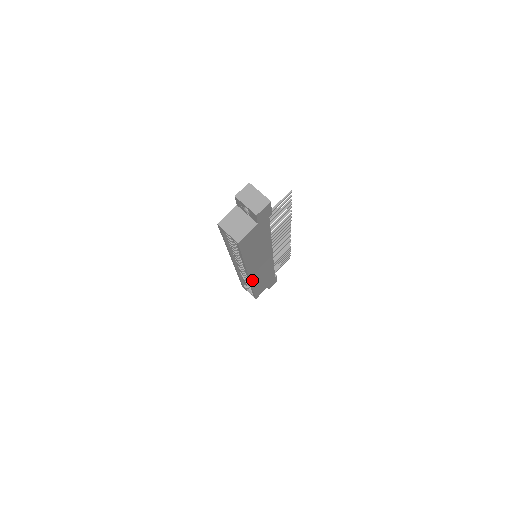
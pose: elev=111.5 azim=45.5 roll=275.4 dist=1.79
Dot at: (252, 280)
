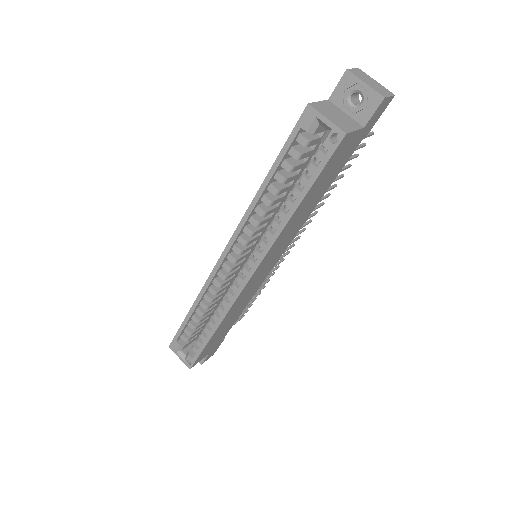
Dot at: (238, 298)
